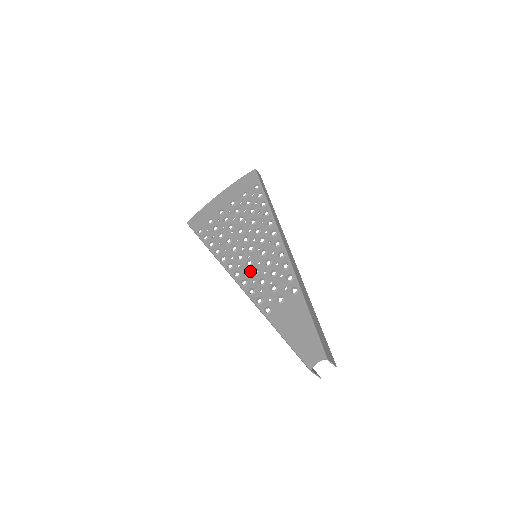
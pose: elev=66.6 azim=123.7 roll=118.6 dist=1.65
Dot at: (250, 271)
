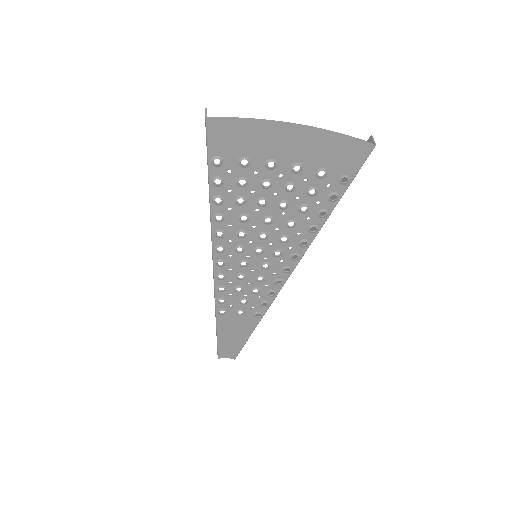
Dot at: (237, 272)
